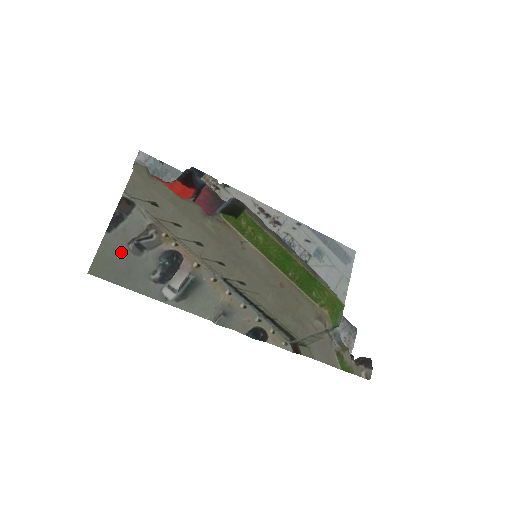
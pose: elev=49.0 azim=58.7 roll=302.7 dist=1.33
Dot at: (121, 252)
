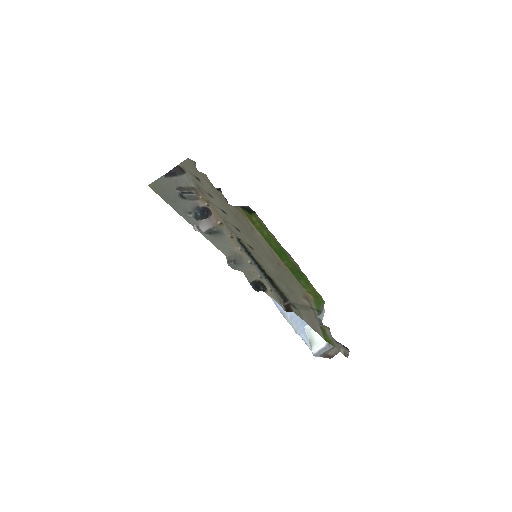
Dot at: (172, 188)
